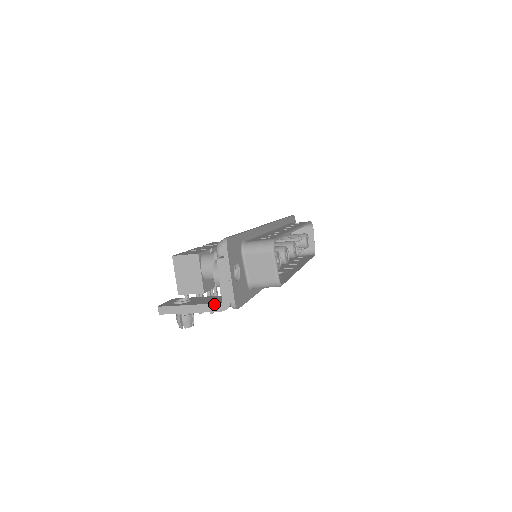
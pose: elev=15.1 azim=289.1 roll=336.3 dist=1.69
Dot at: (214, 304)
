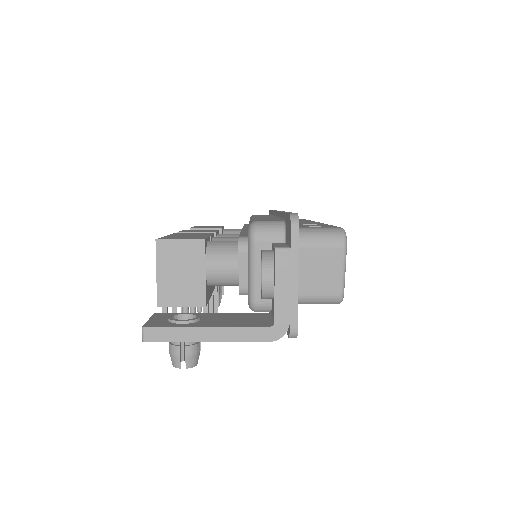
Dot at: (258, 328)
